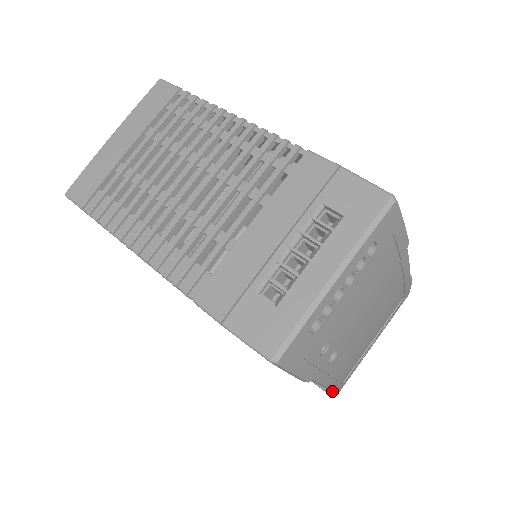
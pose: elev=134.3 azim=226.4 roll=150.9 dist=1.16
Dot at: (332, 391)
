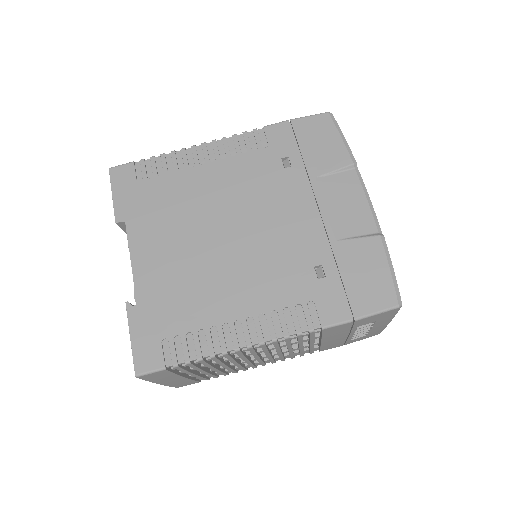
Dot at: occluded
